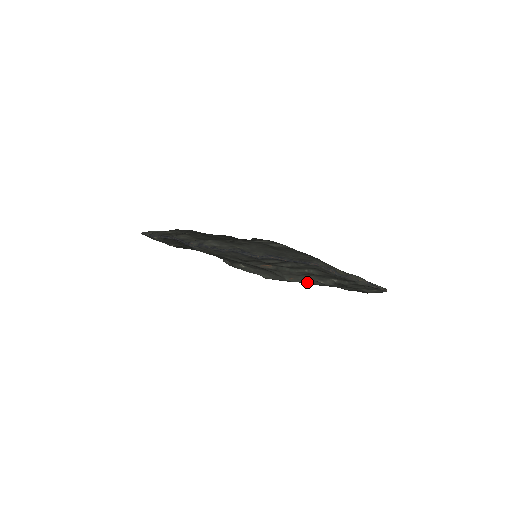
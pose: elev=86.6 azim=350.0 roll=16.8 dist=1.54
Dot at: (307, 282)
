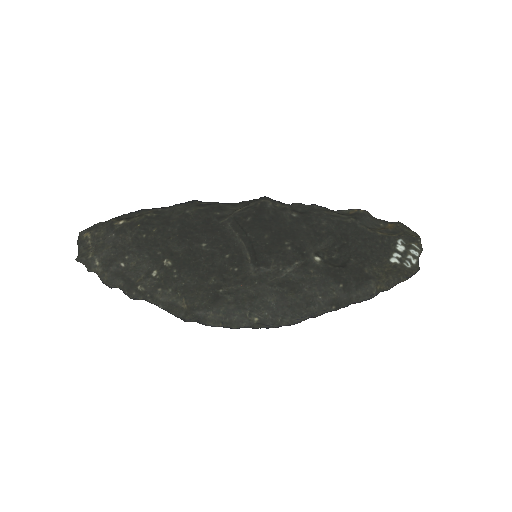
Dot at: occluded
